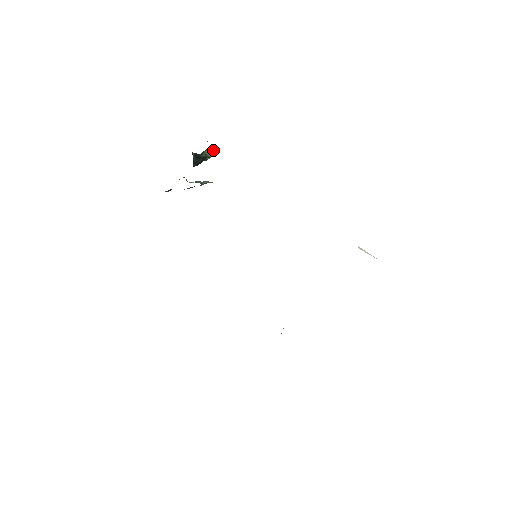
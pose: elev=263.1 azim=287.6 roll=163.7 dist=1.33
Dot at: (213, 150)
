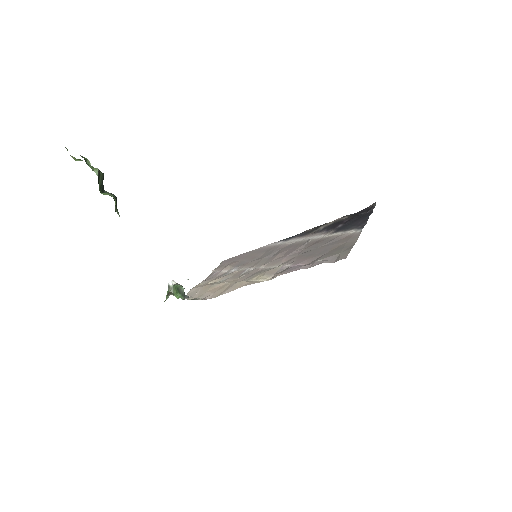
Dot at: (98, 180)
